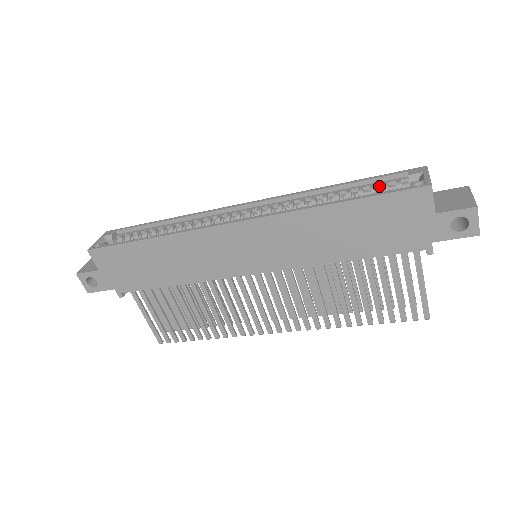
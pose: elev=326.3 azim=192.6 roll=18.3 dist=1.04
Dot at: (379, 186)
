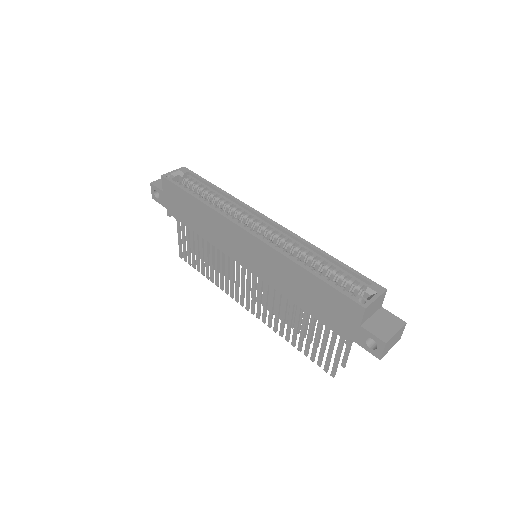
Dot at: (349, 277)
